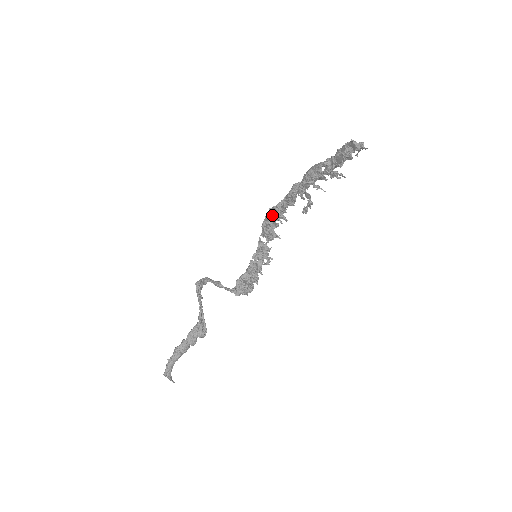
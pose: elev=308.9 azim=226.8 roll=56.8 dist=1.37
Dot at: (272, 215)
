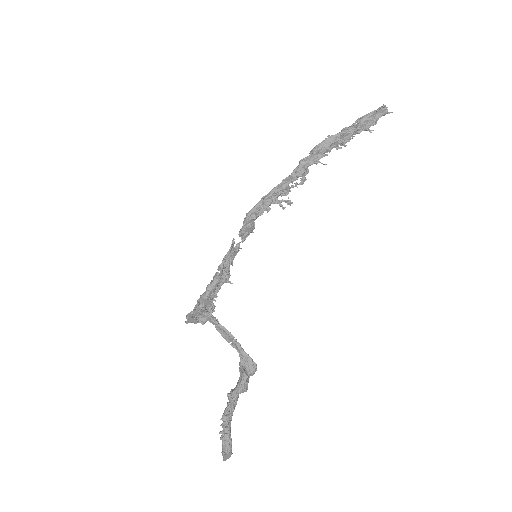
Dot at: (266, 204)
